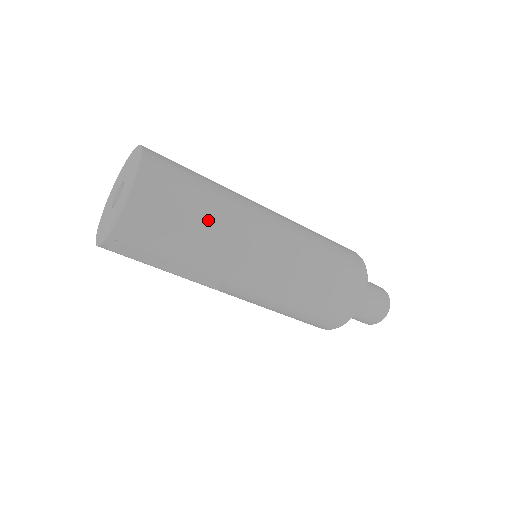
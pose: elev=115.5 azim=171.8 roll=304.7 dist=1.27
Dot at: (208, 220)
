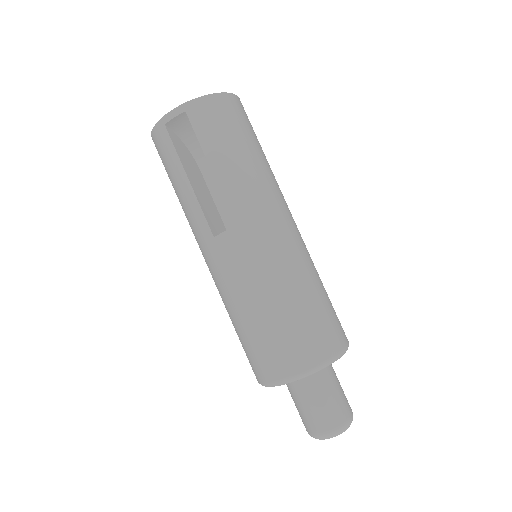
Dot at: (258, 159)
